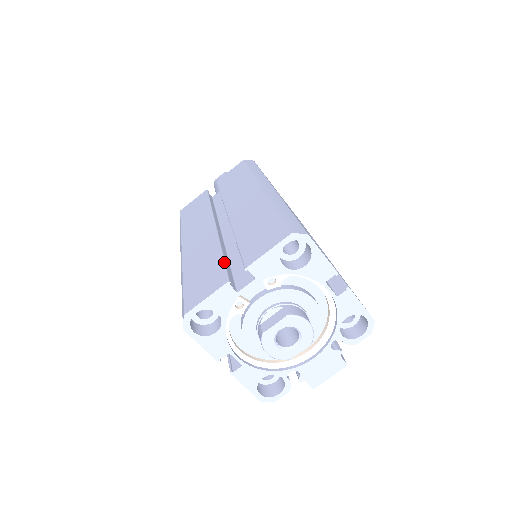
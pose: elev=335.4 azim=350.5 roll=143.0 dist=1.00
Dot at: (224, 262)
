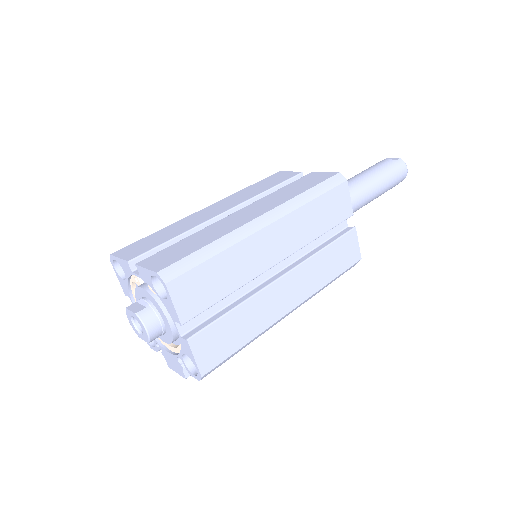
Dot at: (157, 246)
